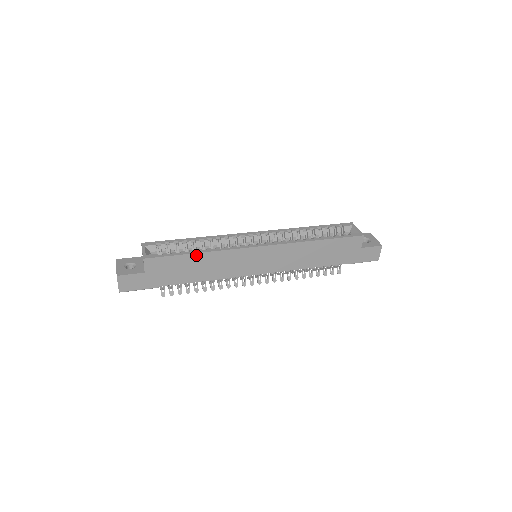
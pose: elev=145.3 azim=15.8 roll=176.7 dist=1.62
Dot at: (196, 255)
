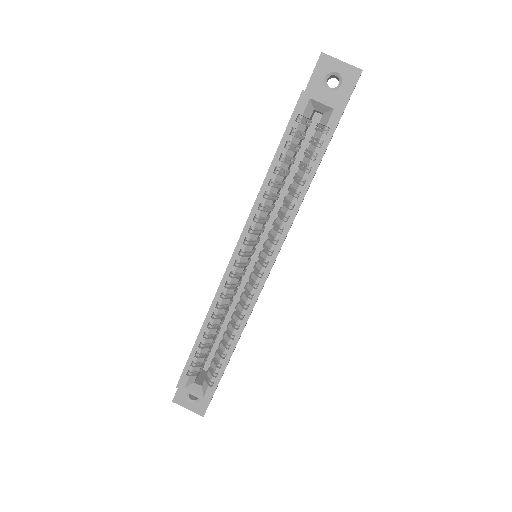
Dot at: occluded
